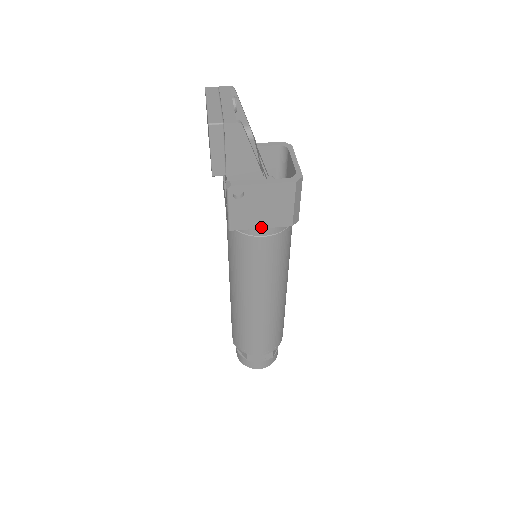
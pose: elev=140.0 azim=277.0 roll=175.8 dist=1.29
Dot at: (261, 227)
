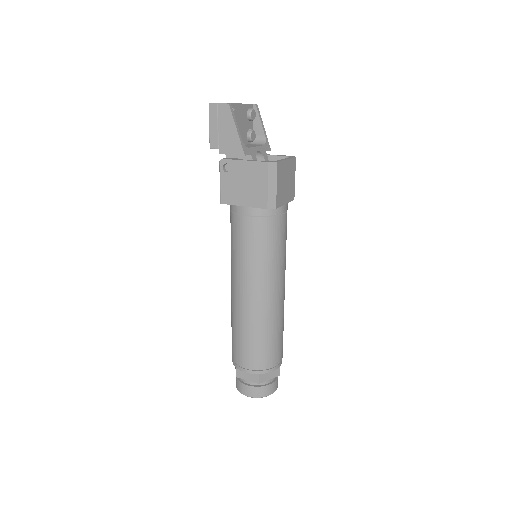
Dot at: (243, 205)
